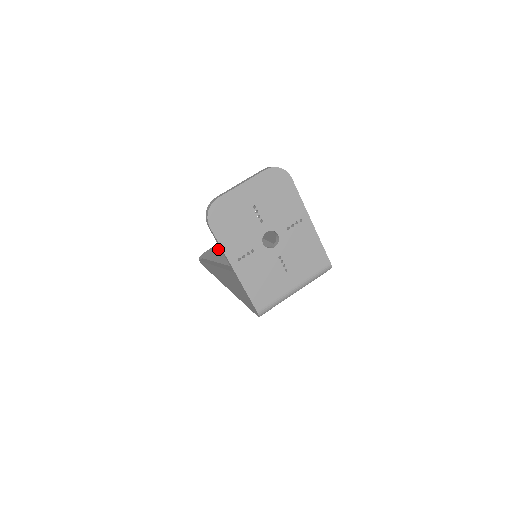
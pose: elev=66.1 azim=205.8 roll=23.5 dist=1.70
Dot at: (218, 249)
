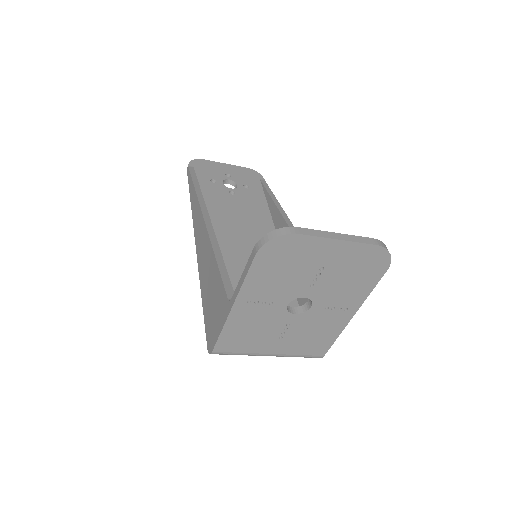
Dot at: (217, 173)
